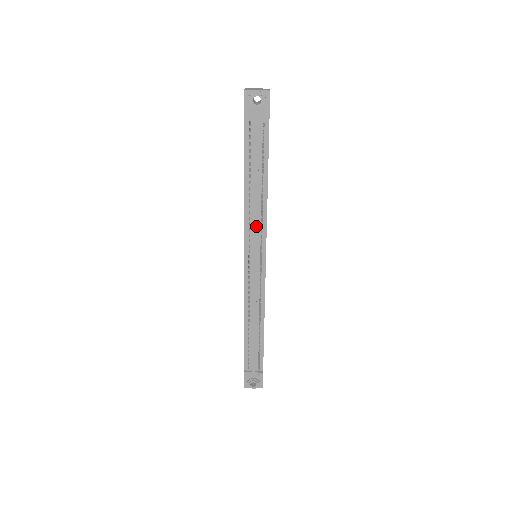
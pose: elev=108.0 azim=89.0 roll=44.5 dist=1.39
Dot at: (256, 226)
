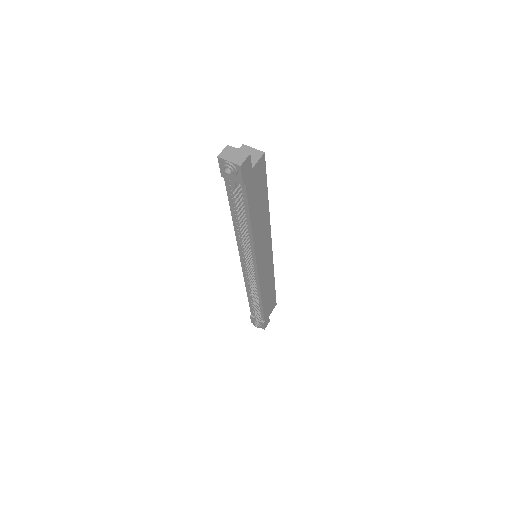
Dot at: occluded
